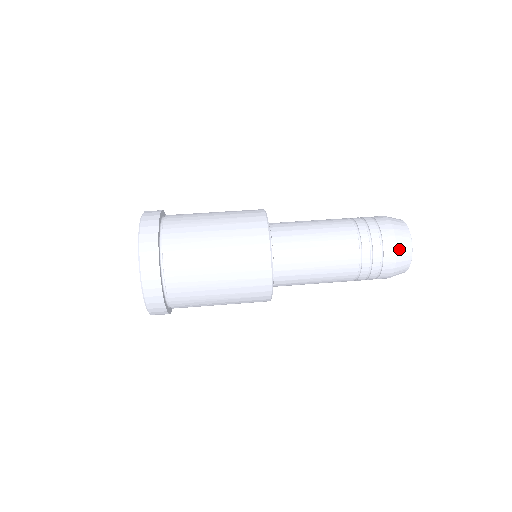
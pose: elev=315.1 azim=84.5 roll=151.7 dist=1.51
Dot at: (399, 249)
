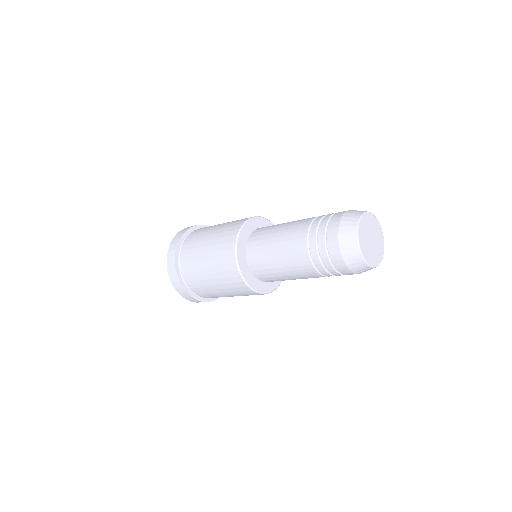
Dot at: (347, 213)
